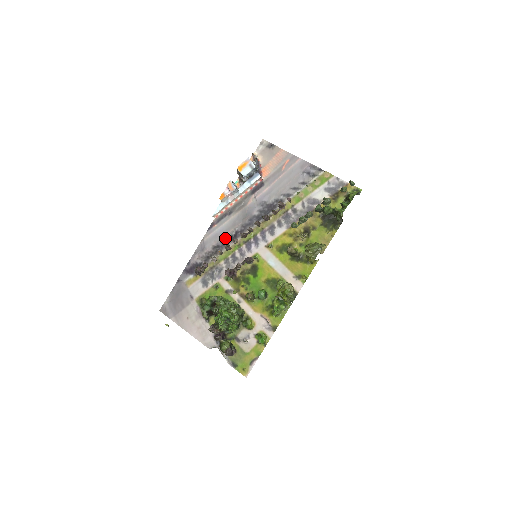
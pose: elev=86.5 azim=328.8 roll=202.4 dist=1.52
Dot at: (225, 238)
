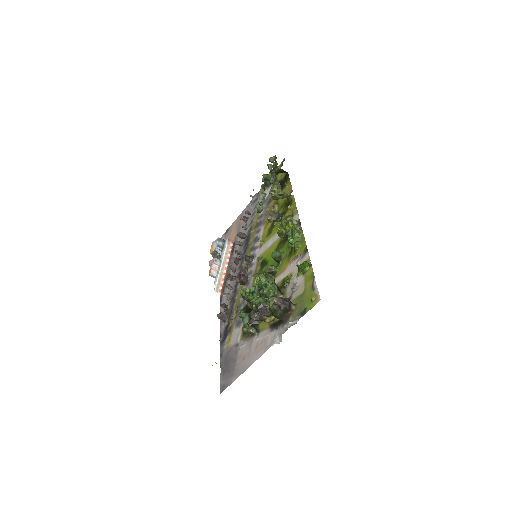
Dot at: (233, 288)
